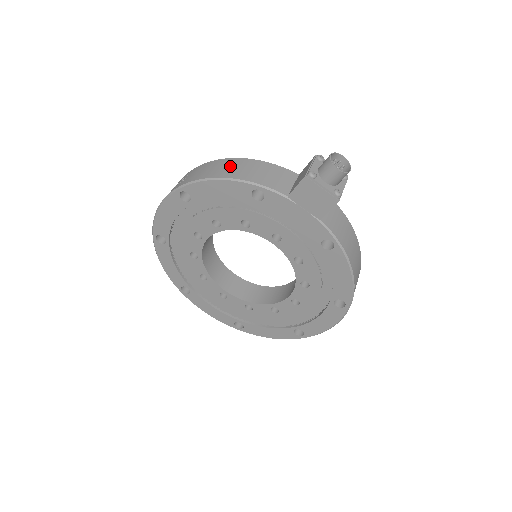
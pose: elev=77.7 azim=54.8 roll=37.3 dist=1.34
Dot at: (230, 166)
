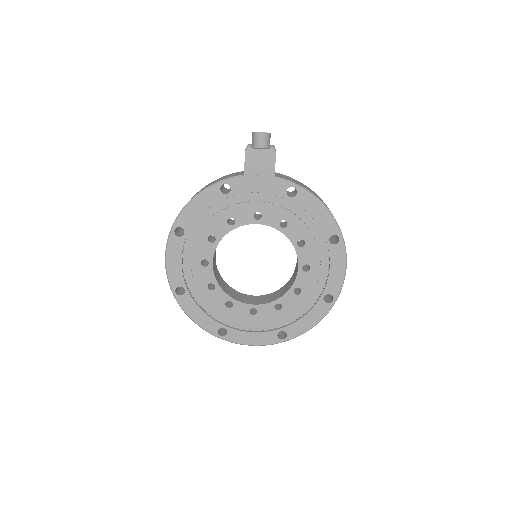
Dot at: occluded
